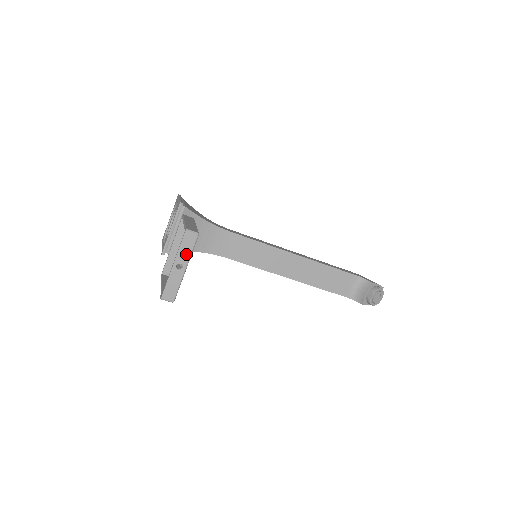
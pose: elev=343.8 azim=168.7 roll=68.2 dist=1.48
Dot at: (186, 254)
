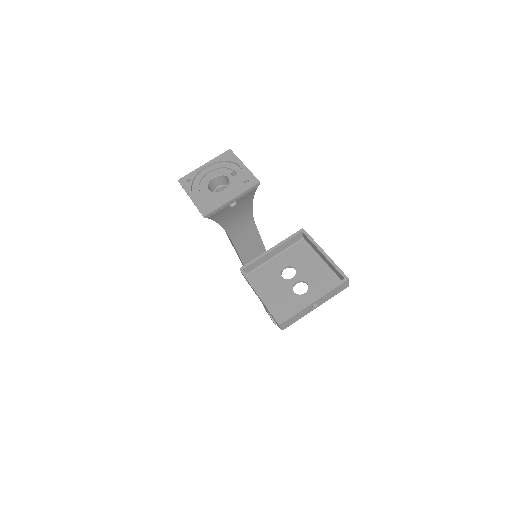
Dot at: (328, 297)
